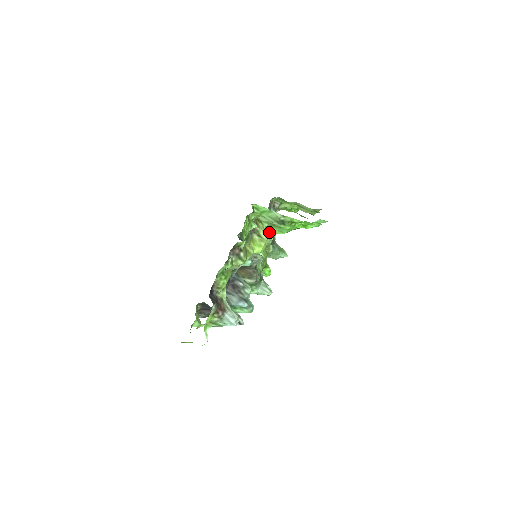
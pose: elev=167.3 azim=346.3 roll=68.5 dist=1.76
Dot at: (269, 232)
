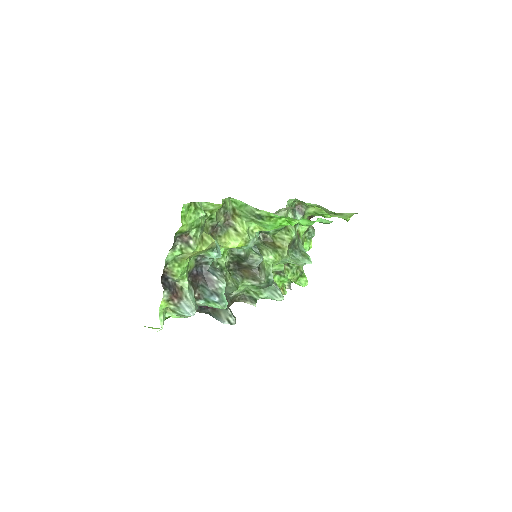
Dot at: (252, 228)
